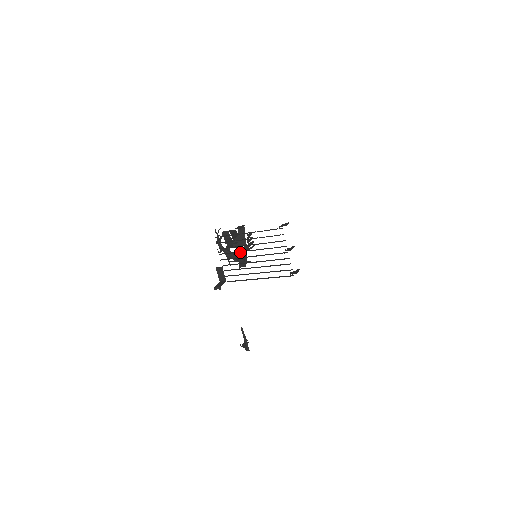
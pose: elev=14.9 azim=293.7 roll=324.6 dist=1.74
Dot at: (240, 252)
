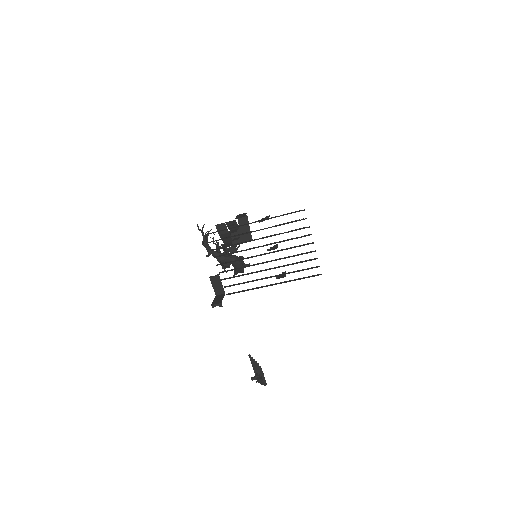
Dot at: occluded
